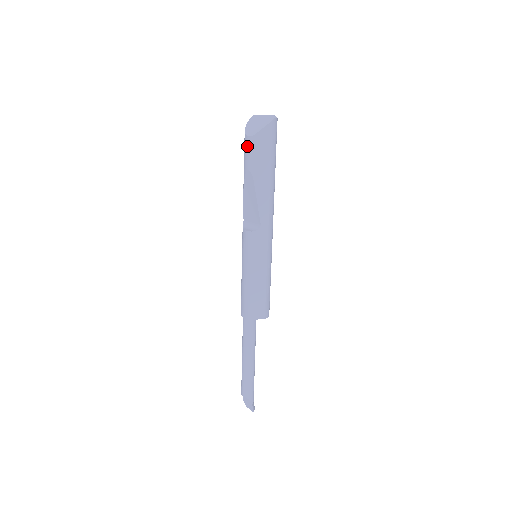
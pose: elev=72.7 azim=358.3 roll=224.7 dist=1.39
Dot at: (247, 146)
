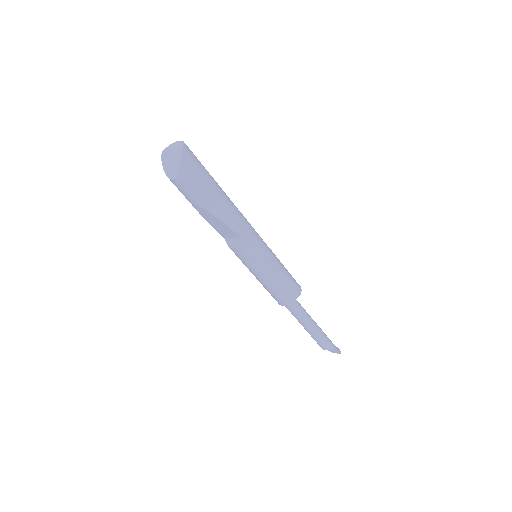
Dot at: (178, 188)
